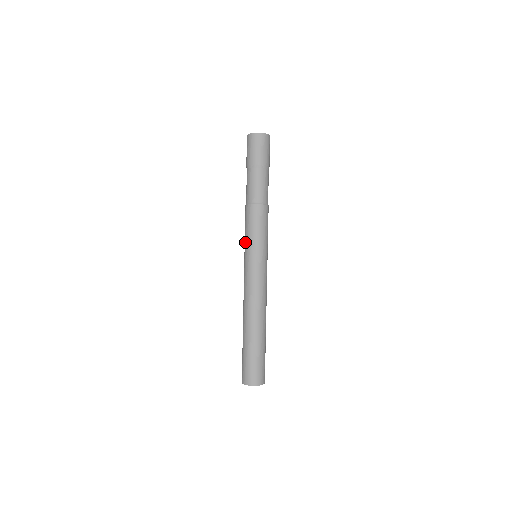
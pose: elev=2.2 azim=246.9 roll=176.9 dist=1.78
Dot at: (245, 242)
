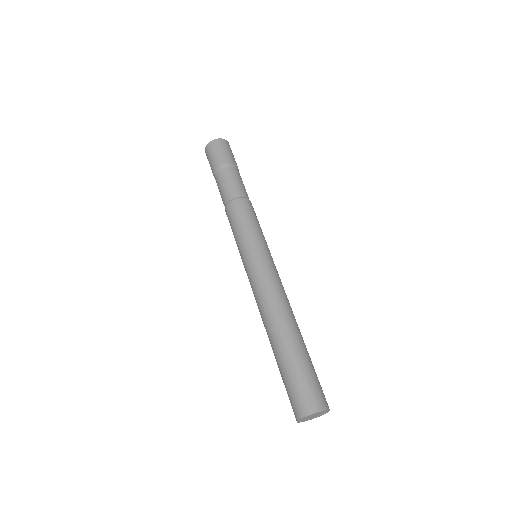
Dot at: (240, 240)
